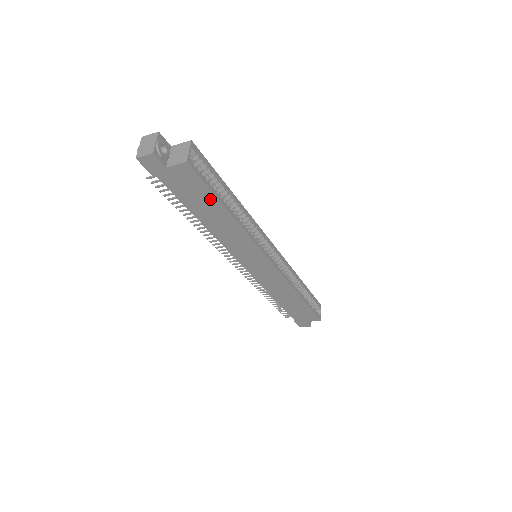
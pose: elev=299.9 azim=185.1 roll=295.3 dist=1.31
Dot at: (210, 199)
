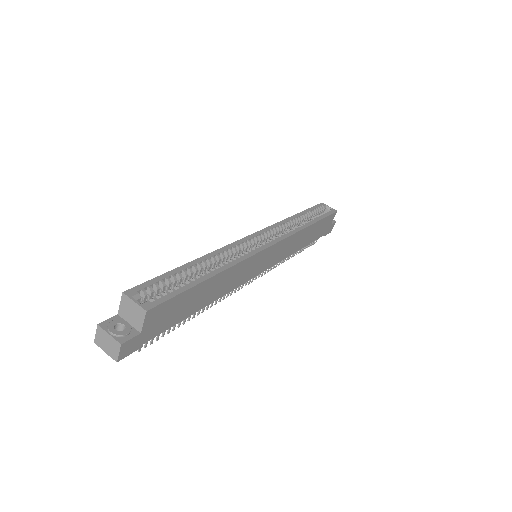
Dot at: (190, 294)
